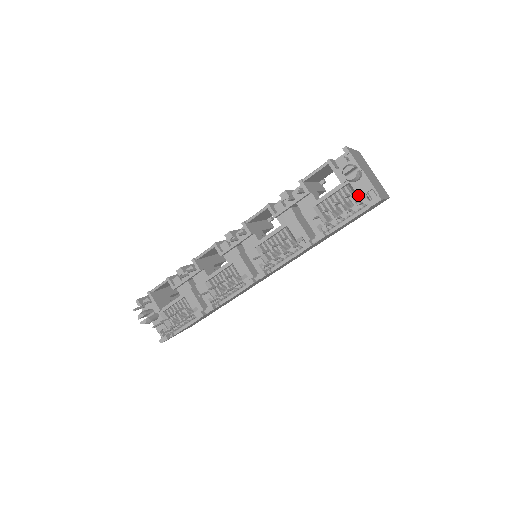
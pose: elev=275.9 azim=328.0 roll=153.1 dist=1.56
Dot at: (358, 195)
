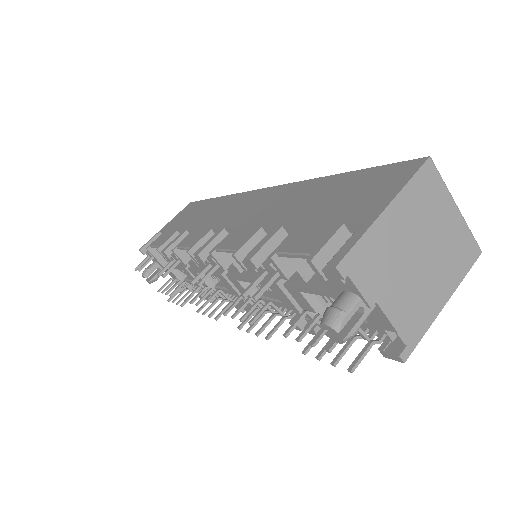
Dot at: (369, 323)
